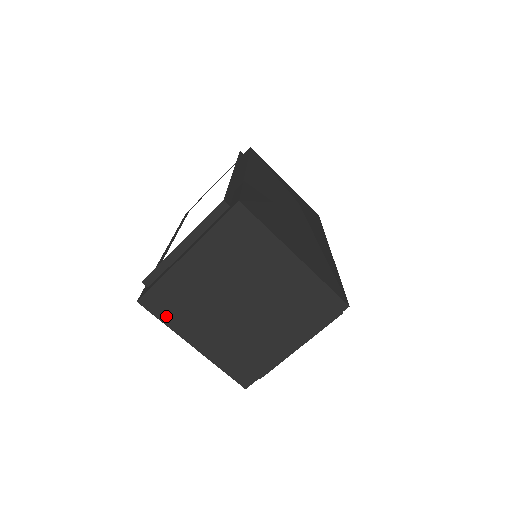
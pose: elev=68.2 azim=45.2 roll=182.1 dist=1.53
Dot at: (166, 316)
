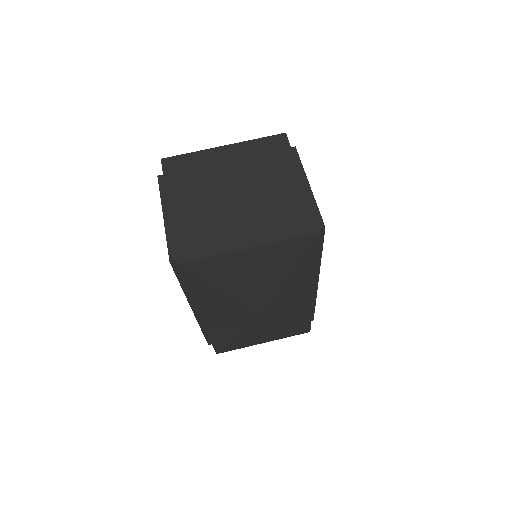
Dot at: (206, 251)
